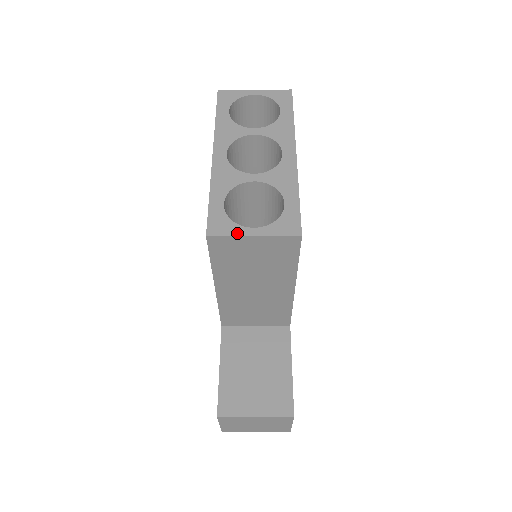
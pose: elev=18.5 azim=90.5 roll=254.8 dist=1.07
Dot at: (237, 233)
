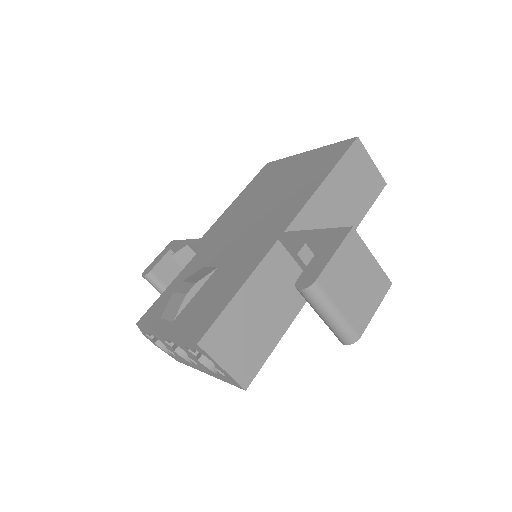
Dot at: (366, 153)
